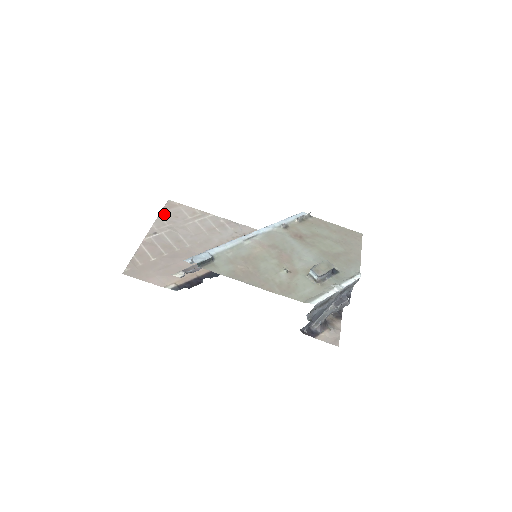
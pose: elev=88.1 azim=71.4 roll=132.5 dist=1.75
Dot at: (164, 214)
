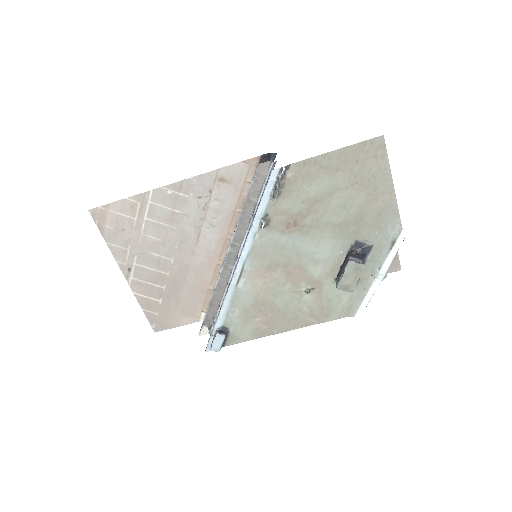
Dot at: (109, 237)
